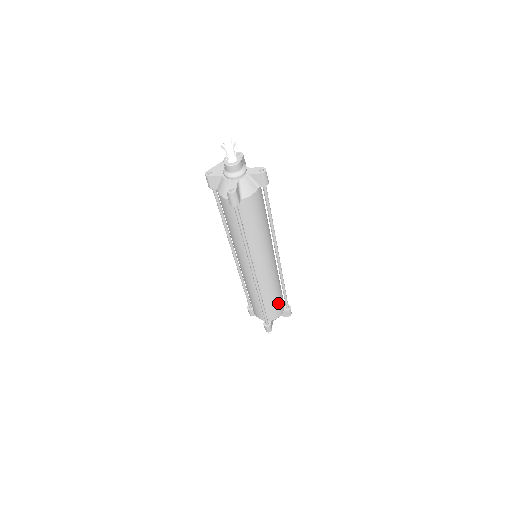
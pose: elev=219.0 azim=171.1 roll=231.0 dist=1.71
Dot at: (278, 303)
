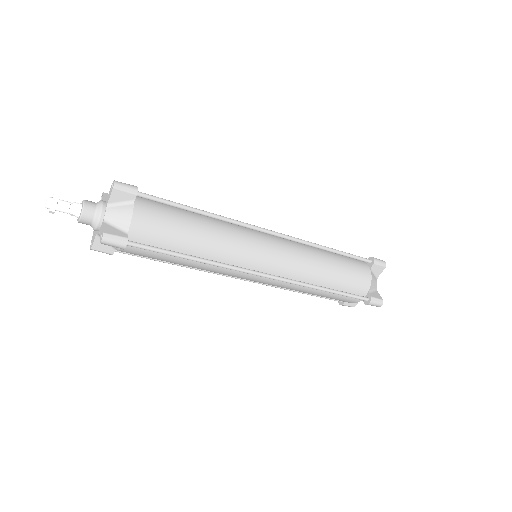
Dot at: (347, 270)
